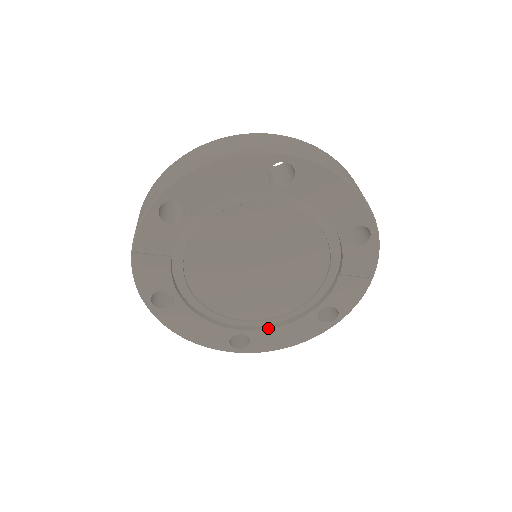
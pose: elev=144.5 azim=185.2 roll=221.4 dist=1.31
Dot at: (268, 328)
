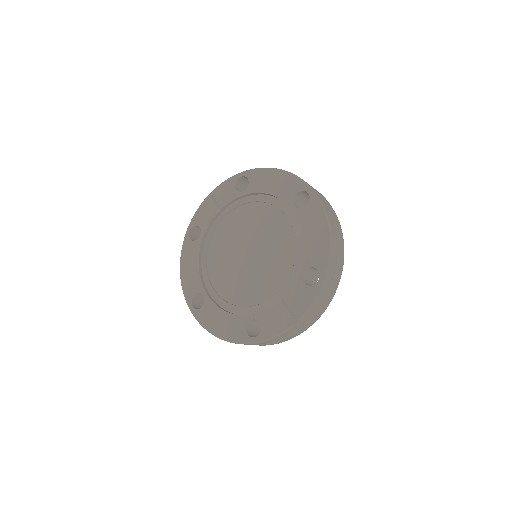
Dot at: (218, 306)
